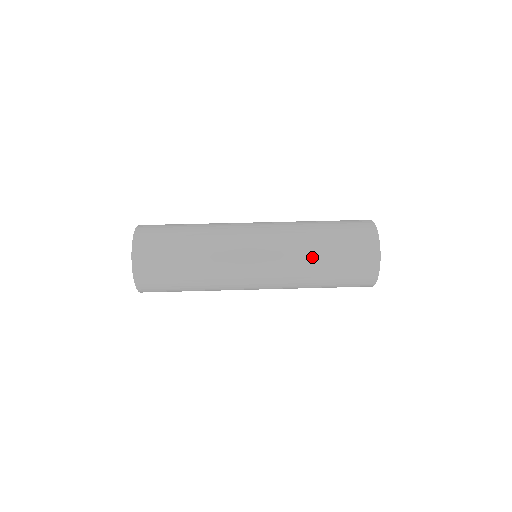
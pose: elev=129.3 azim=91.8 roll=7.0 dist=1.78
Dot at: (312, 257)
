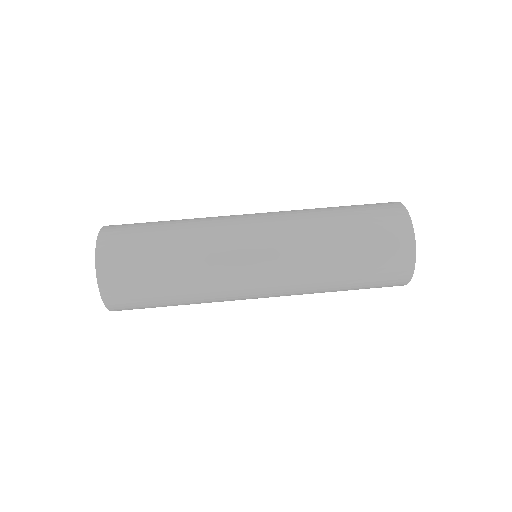
Dot at: (329, 258)
